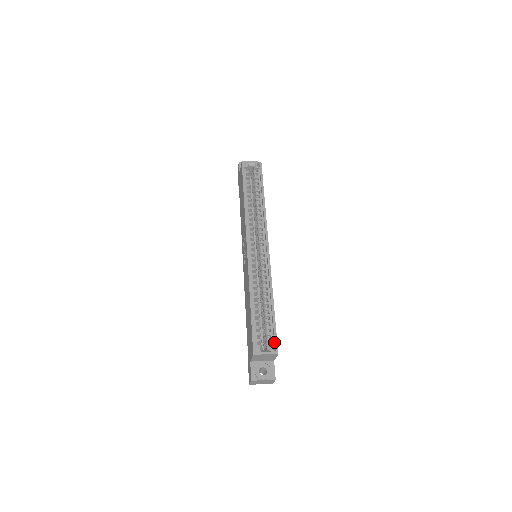
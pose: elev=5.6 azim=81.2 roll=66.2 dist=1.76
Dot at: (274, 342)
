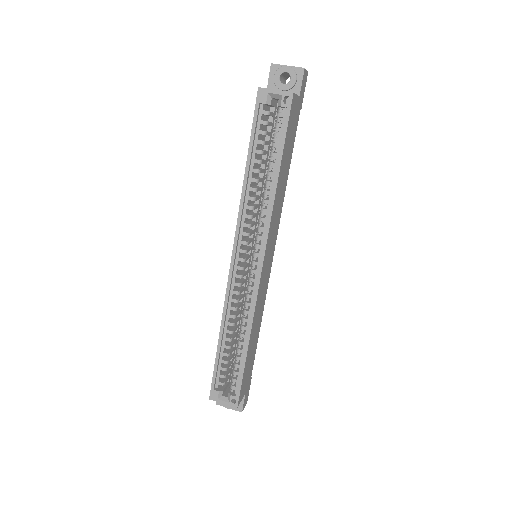
Dot at: (236, 393)
